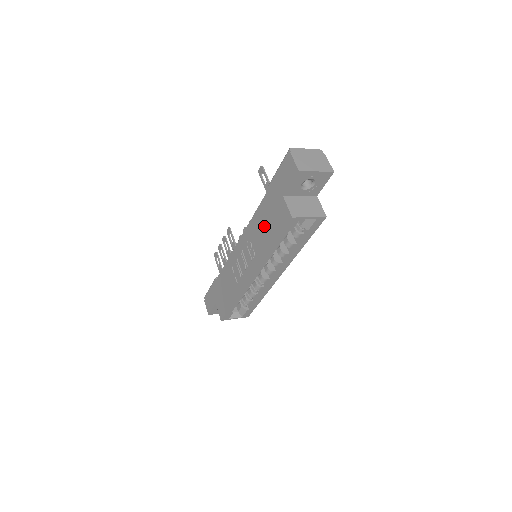
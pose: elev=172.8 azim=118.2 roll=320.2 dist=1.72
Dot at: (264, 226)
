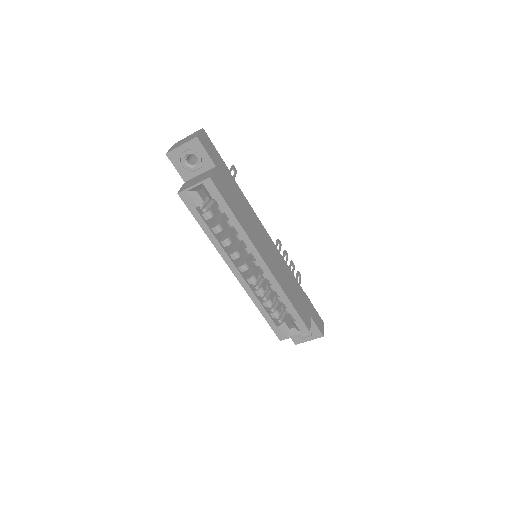
Dot at: occluded
